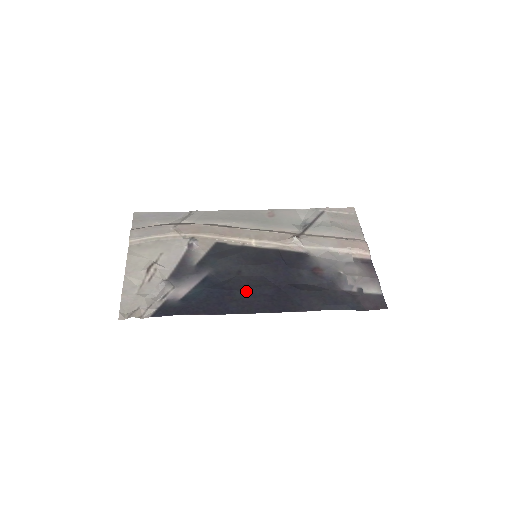
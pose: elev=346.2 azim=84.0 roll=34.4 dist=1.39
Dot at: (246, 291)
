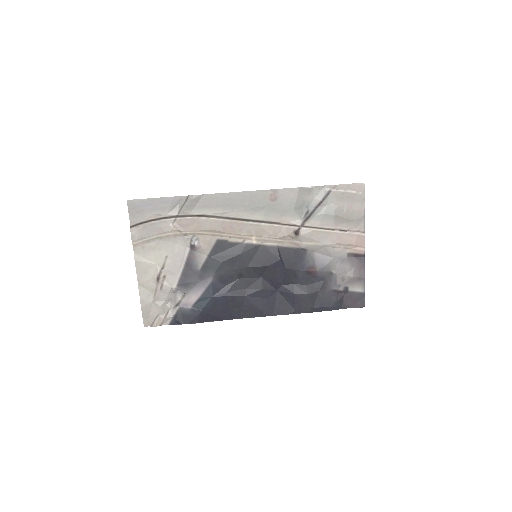
Dot at: (247, 296)
